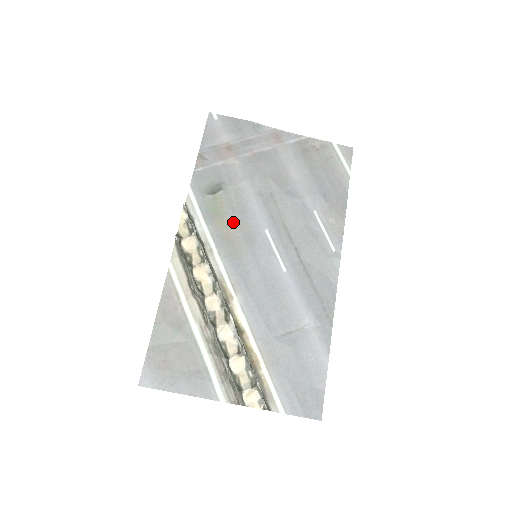
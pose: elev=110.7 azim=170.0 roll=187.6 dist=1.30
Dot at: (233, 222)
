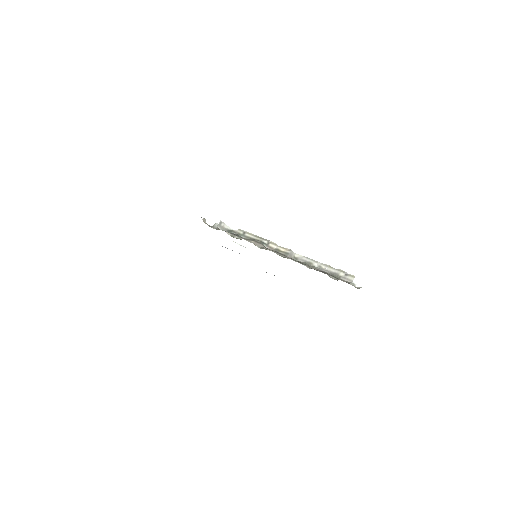
Dot at: occluded
